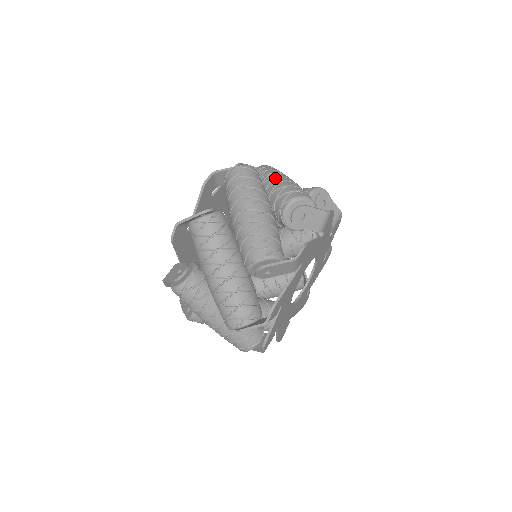
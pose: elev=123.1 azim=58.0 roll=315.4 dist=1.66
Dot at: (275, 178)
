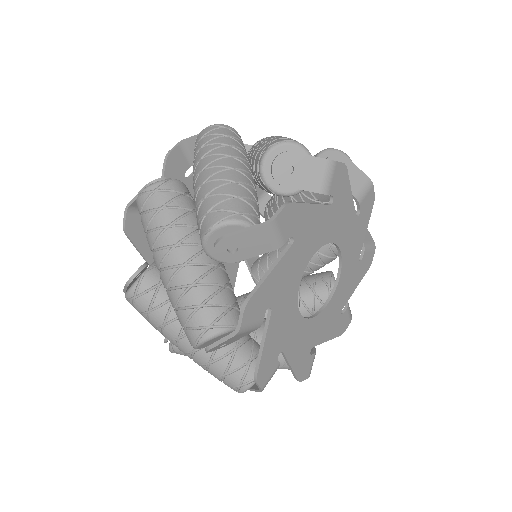
Dot at: occluded
